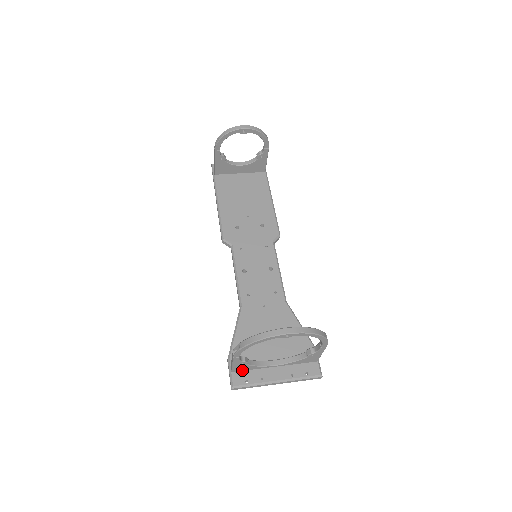
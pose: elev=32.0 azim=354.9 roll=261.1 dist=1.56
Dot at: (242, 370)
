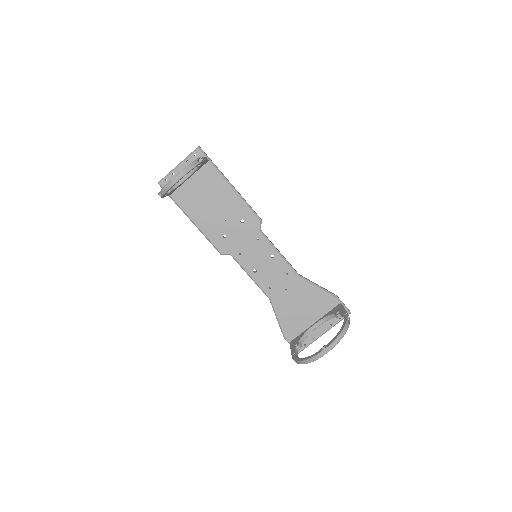
Dot at: occluded
